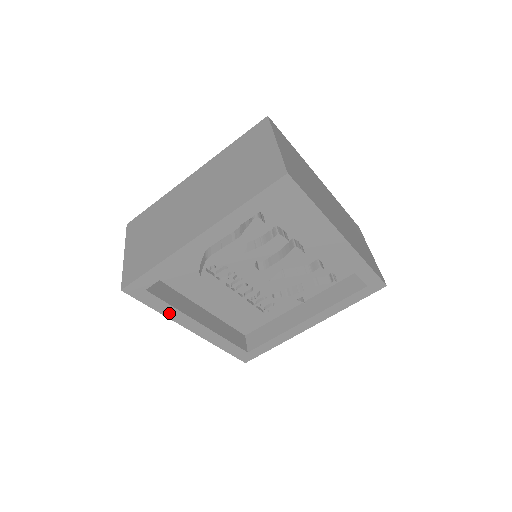
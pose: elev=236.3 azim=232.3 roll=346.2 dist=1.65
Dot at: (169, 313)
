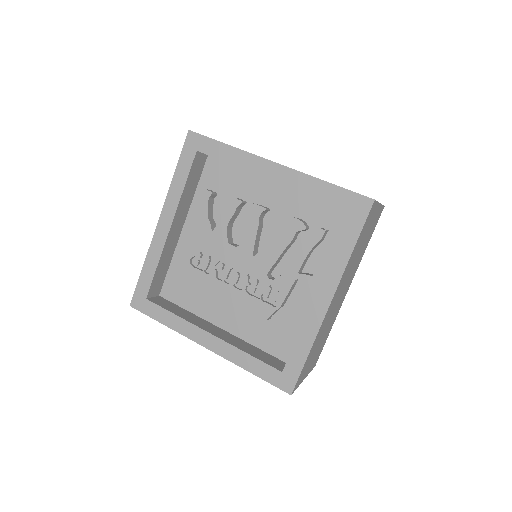
Dot at: (175, 325)
